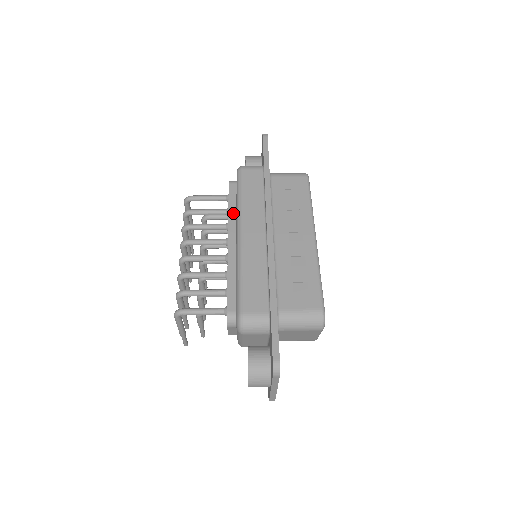
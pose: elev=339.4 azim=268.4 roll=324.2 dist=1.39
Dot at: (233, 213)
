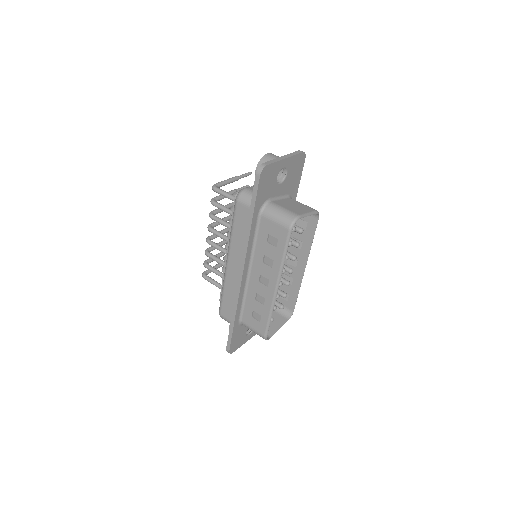
Dot at: occluded
